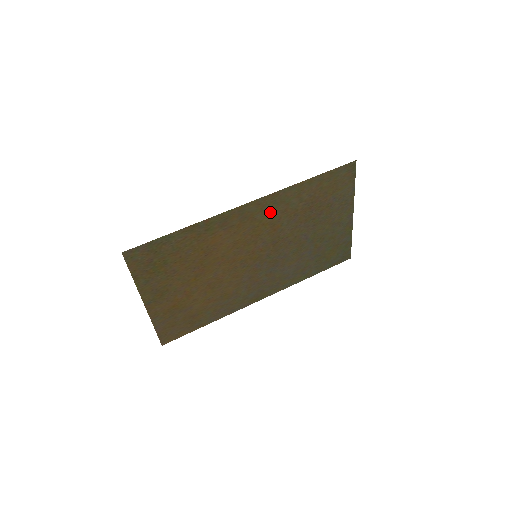
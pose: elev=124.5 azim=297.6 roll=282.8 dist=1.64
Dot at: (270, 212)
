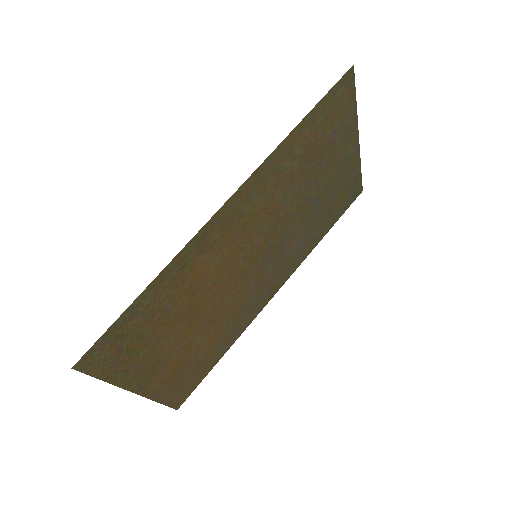
Dot at: (259, 196)
